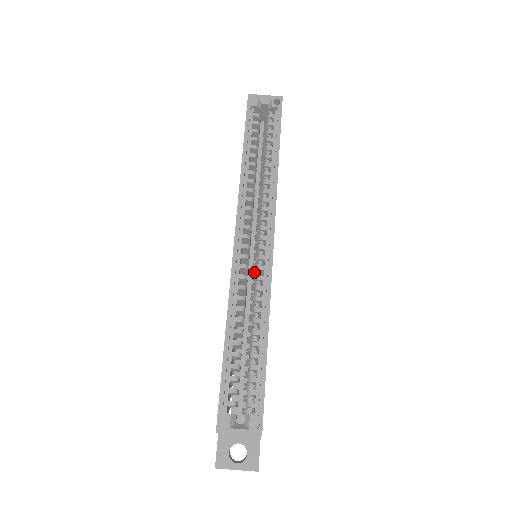
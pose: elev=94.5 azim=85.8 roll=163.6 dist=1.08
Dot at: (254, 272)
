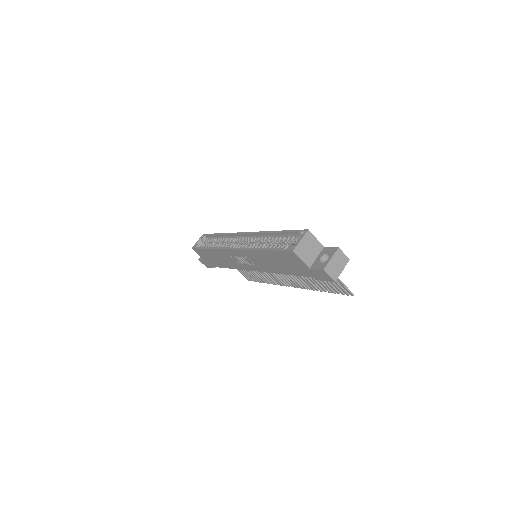
Dot at: (252, 244)
